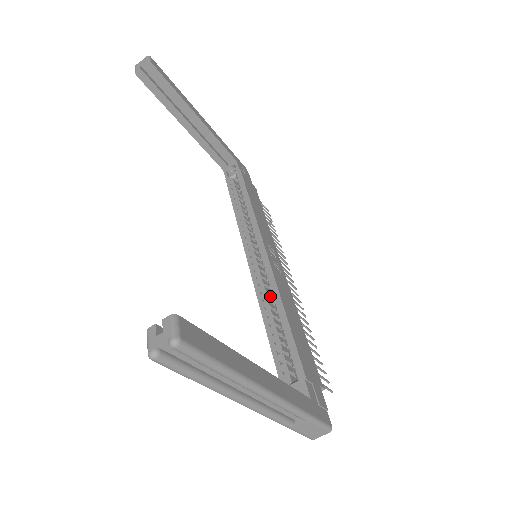
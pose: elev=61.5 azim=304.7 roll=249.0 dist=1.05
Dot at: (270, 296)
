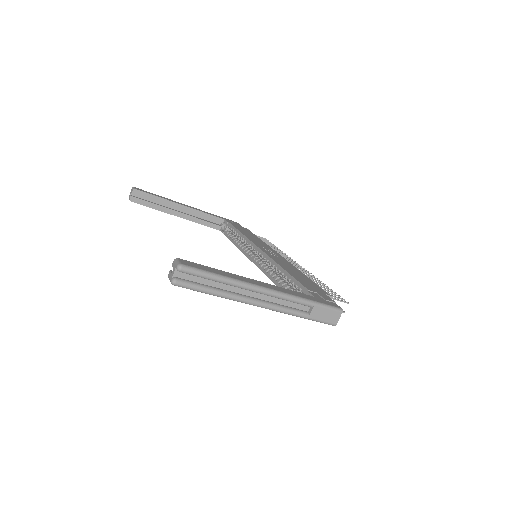
Dot at: occluded
